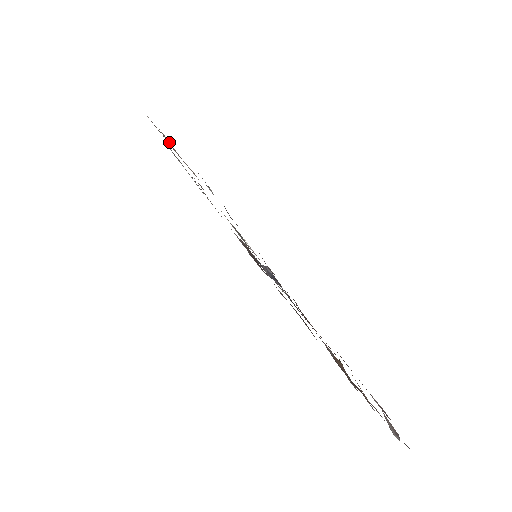
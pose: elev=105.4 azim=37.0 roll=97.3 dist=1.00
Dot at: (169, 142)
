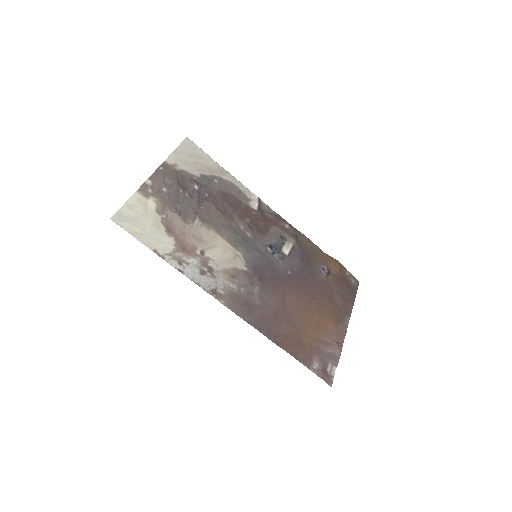
Dot at: (173, 219)
